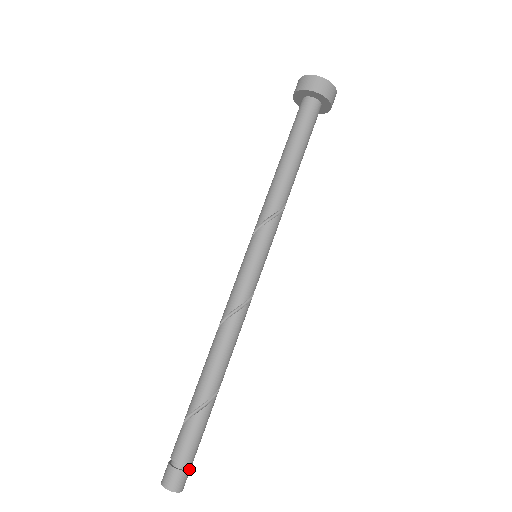
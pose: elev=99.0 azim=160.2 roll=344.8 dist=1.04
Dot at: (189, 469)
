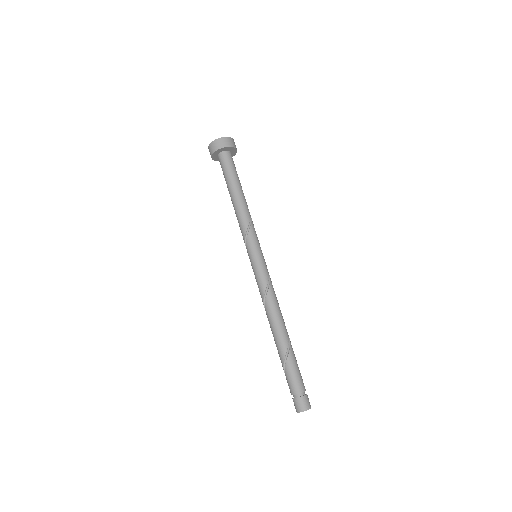
Dot at: (306, 394)
